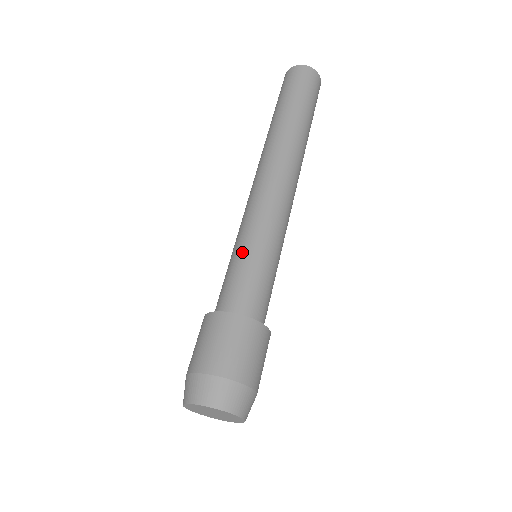
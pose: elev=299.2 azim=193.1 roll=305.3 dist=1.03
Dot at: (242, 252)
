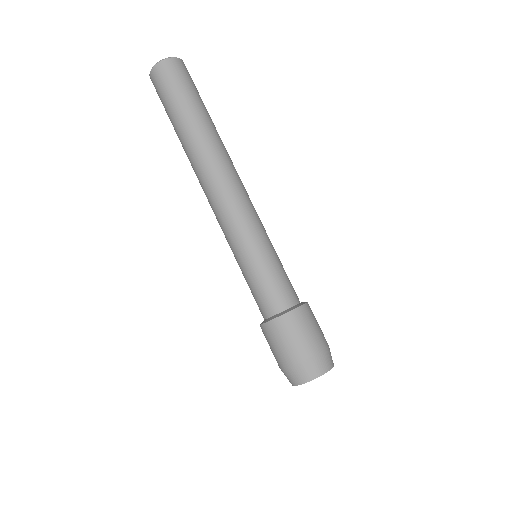
Dot at: (262, 260)
